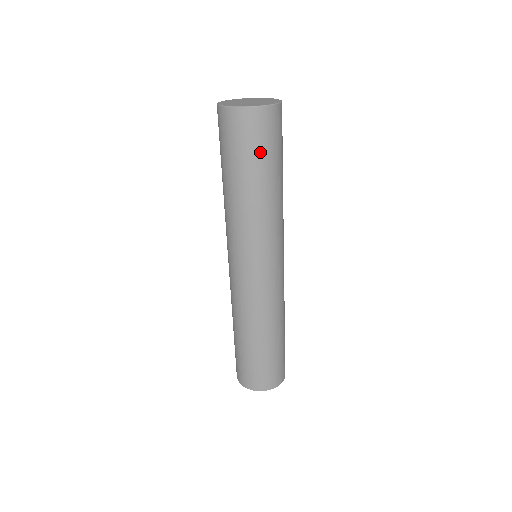
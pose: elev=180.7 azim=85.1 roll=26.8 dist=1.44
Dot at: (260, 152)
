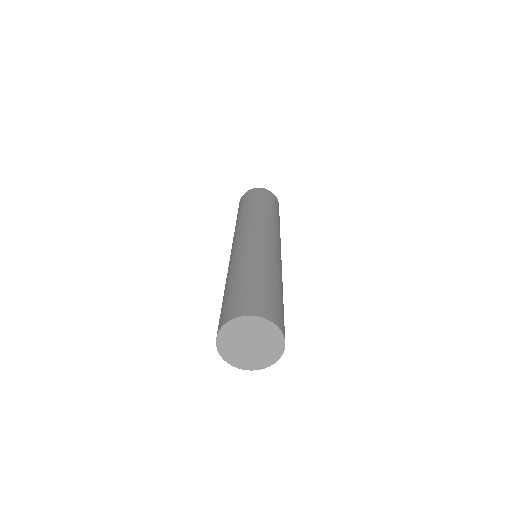
Dot at: (263, 198)
